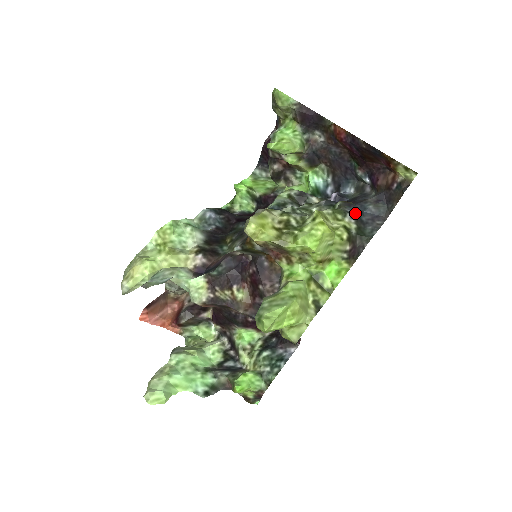
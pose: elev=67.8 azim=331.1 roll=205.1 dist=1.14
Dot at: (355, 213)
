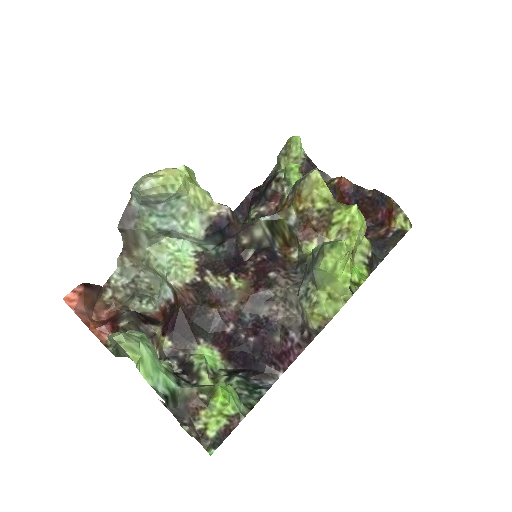
Dot at: occluded
